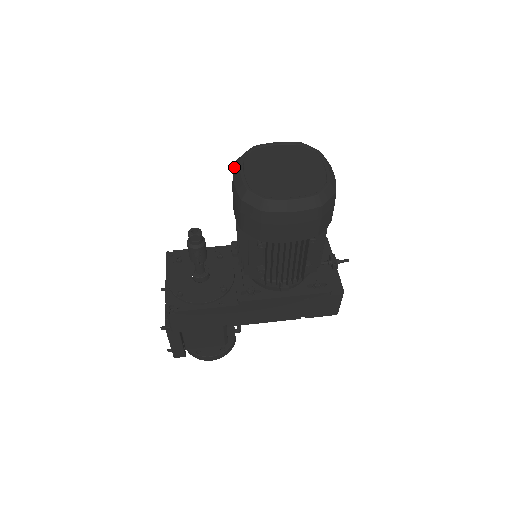
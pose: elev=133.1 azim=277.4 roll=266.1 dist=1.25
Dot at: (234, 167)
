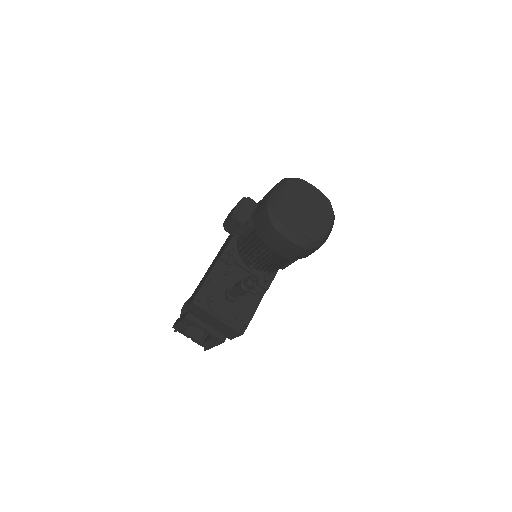
Dot at: (278, 230)
